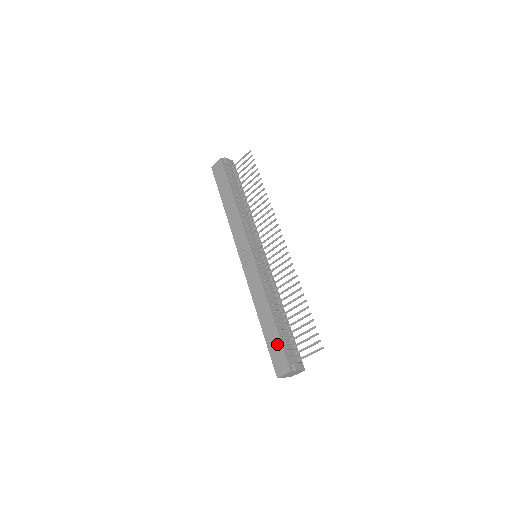
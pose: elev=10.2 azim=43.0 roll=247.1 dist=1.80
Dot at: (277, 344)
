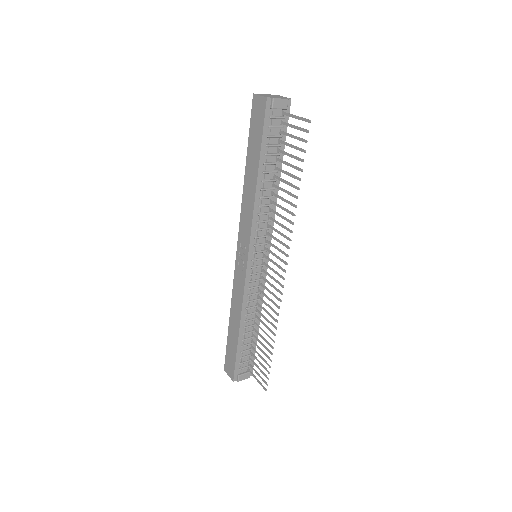
Dot at: (233, 354)
